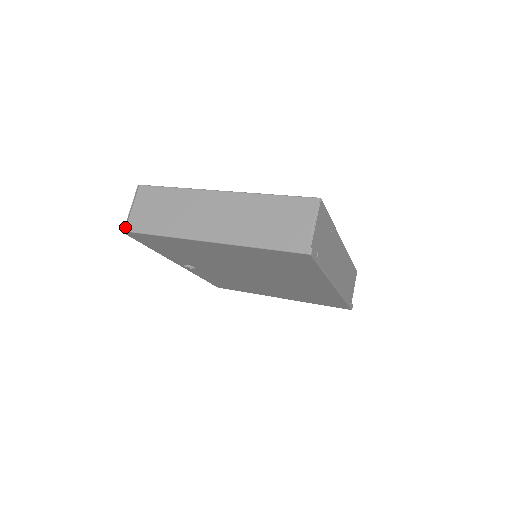
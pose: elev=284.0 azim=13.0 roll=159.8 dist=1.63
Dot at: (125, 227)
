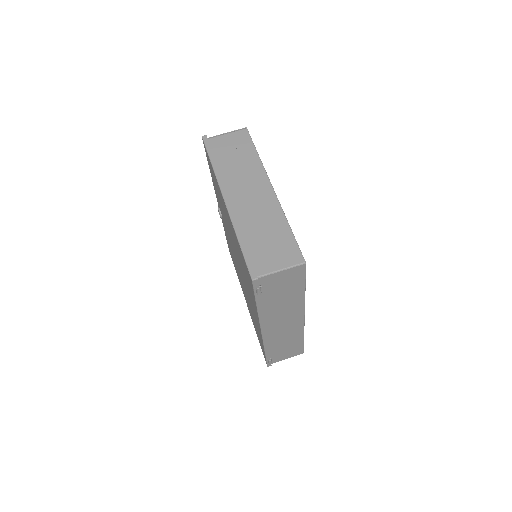
Dot at: (206, 138)
